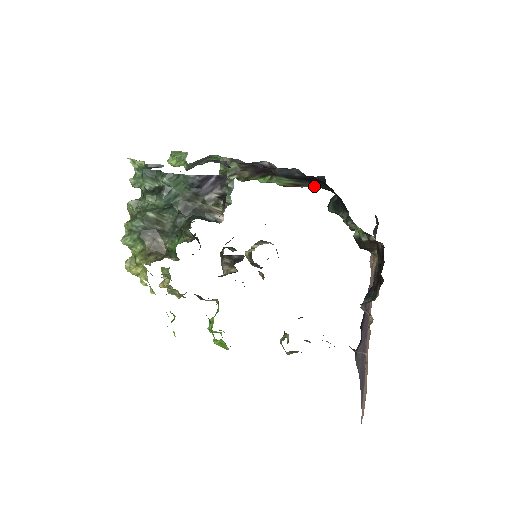
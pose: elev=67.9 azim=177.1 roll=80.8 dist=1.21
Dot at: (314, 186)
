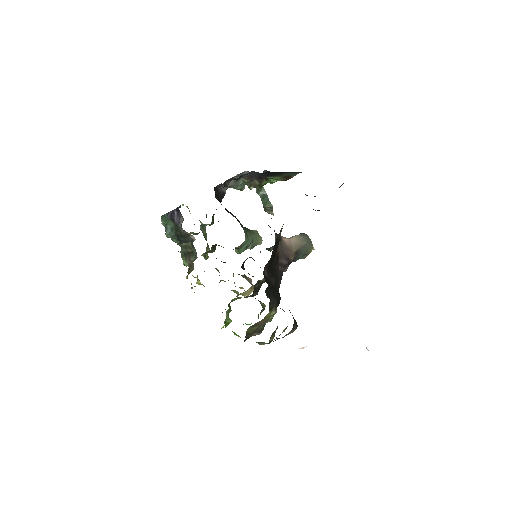
Dot at: (297, 173)
